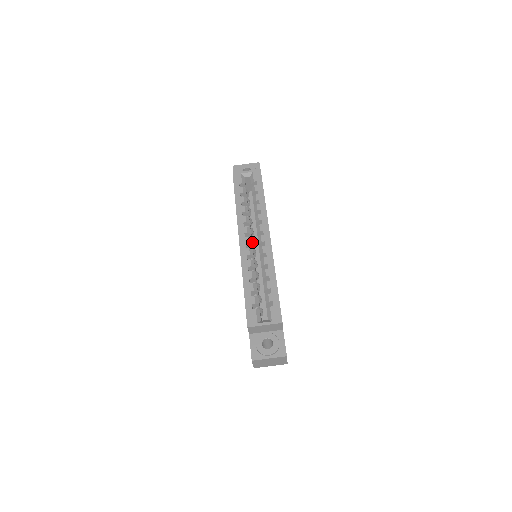
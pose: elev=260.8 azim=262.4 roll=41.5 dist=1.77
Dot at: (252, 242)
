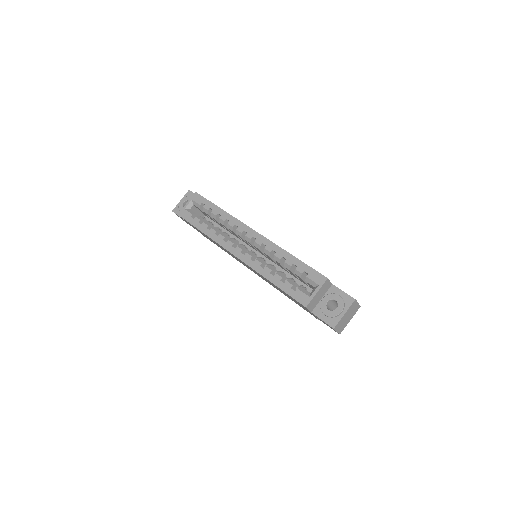
Dot at: occluded
